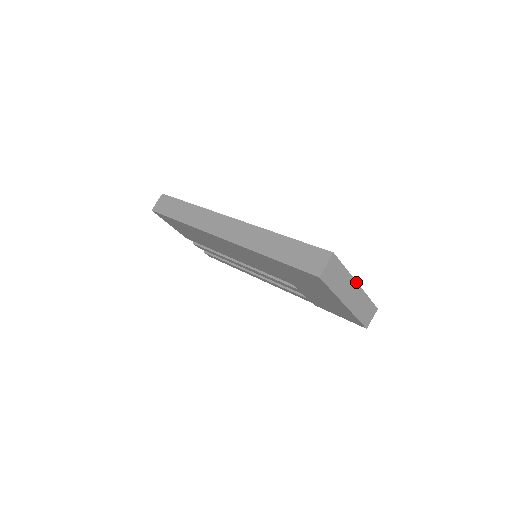
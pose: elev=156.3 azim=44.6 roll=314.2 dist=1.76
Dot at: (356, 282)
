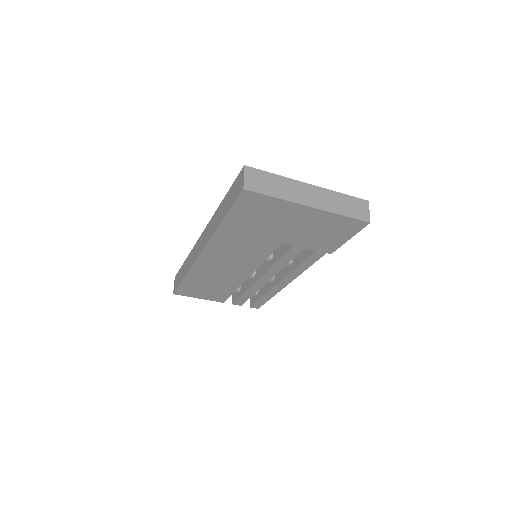
Dot at: (305, 183)
